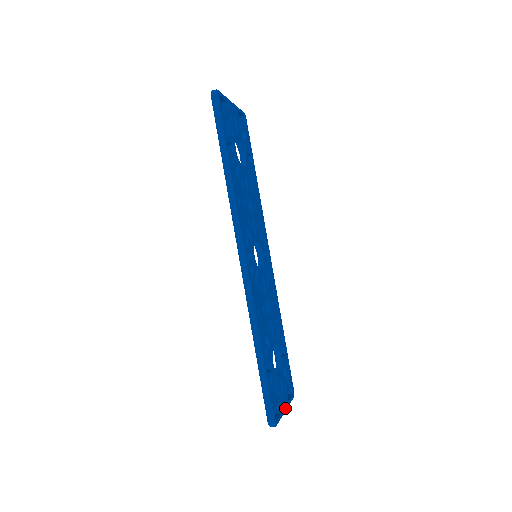
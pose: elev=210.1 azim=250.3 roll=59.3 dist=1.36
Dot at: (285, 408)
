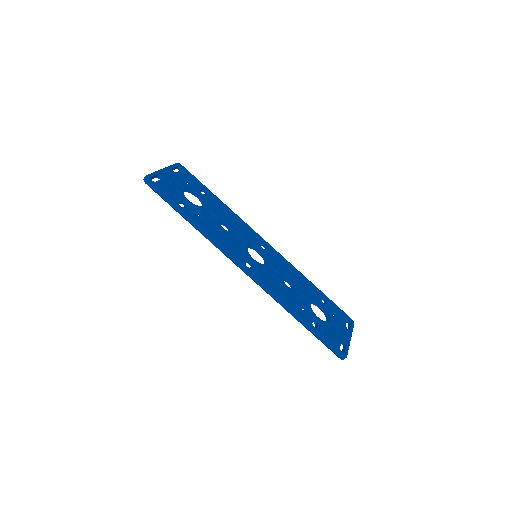
Dot at: (349, 338)
